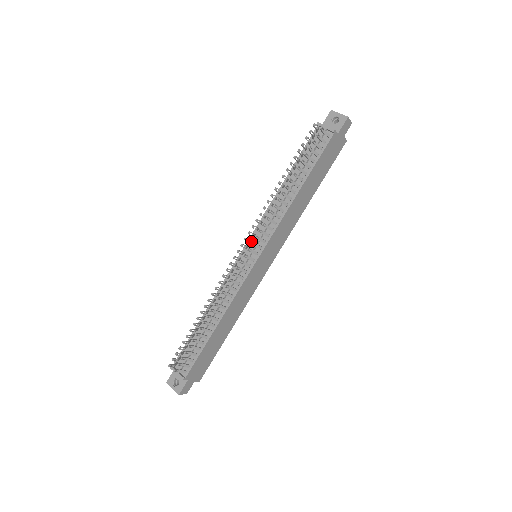
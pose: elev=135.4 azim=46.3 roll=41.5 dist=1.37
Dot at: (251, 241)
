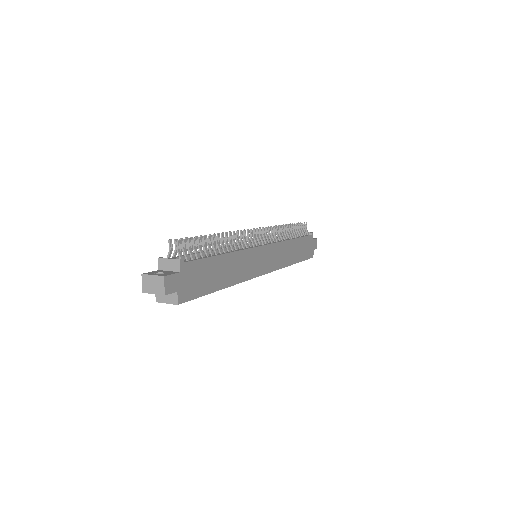
Dot at: occluded
